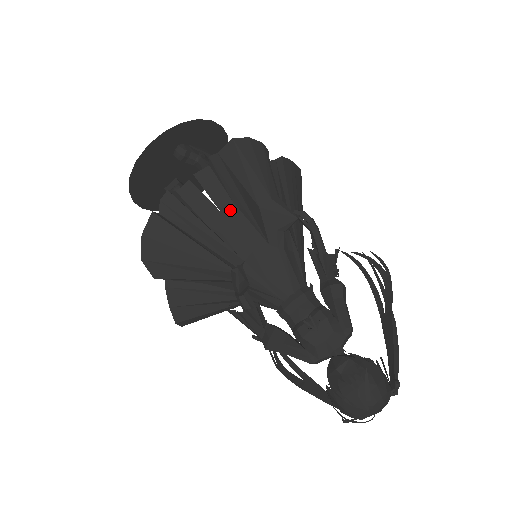
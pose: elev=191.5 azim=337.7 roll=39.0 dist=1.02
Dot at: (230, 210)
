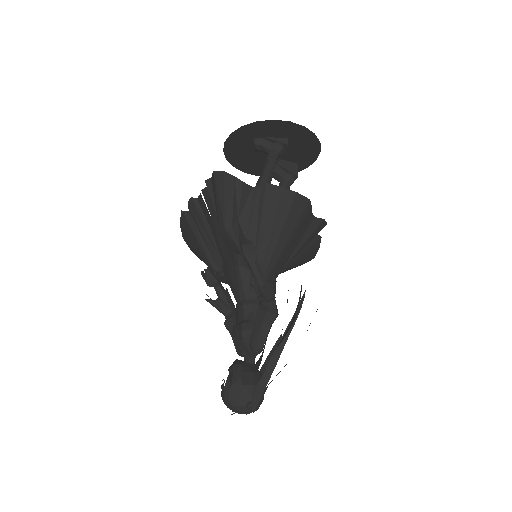
Dot at: (217, 223)
